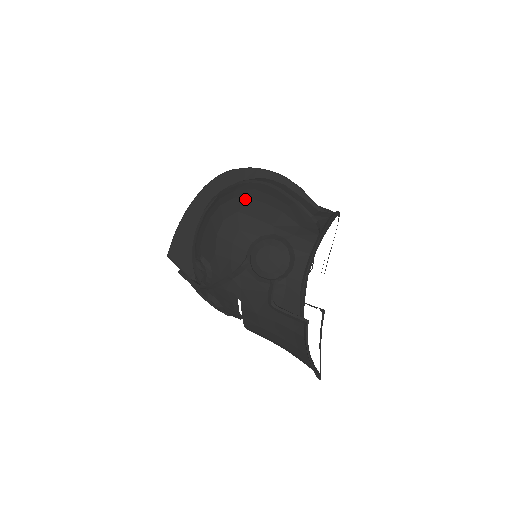
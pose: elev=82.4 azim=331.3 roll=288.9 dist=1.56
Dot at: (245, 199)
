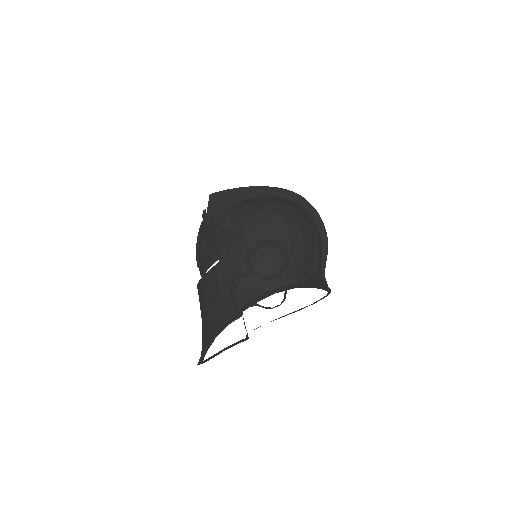
Dot at: (295, 215)
